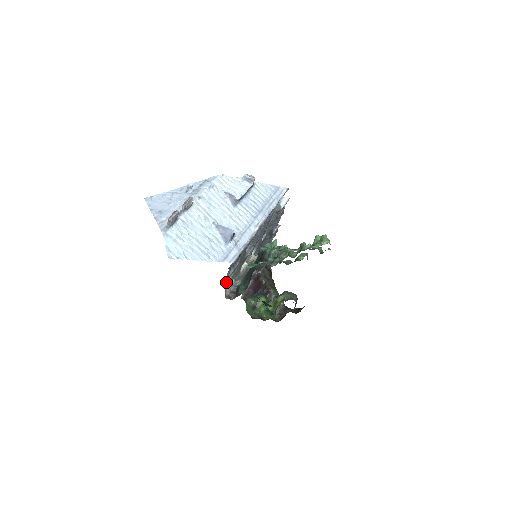
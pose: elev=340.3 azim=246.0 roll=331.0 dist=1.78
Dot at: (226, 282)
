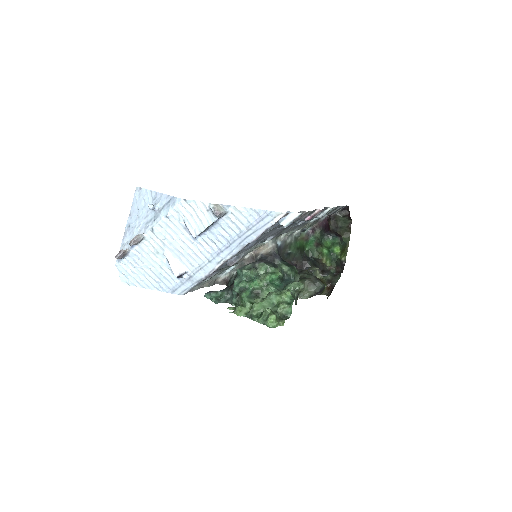
Dot at: (205, 283)
